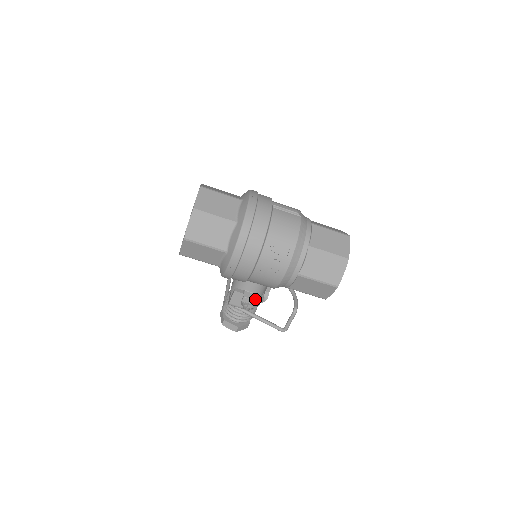
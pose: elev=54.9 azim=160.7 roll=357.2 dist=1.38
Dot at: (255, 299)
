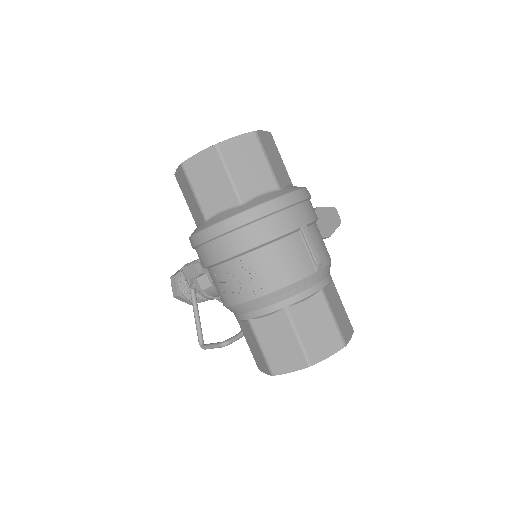
Dot at: (209, 291)
